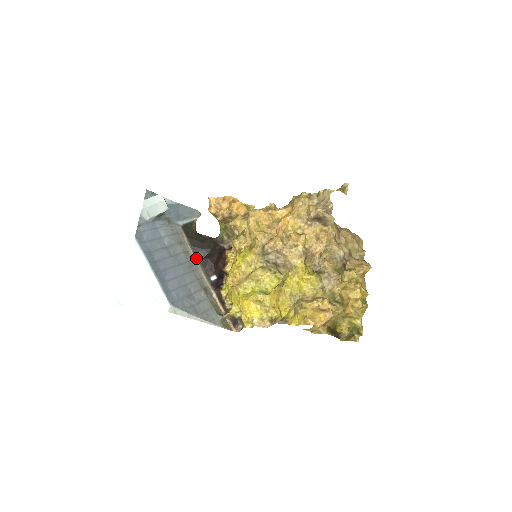
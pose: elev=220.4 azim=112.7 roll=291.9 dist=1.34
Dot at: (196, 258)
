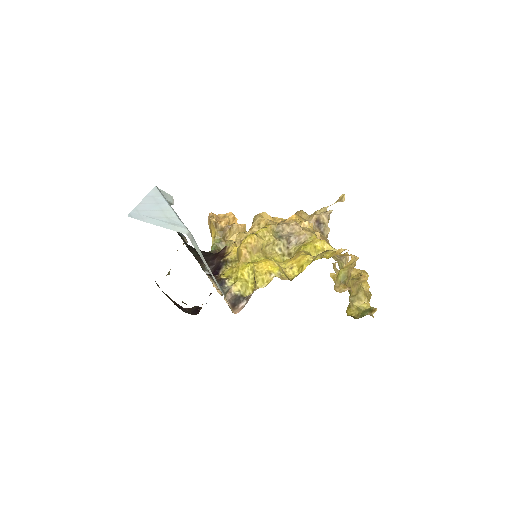
Dot at: (191, 252)
